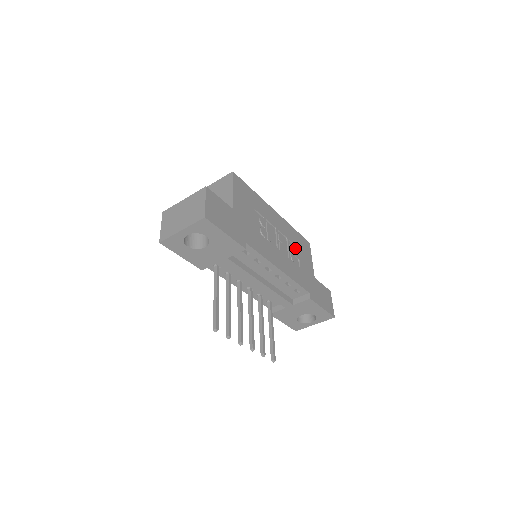
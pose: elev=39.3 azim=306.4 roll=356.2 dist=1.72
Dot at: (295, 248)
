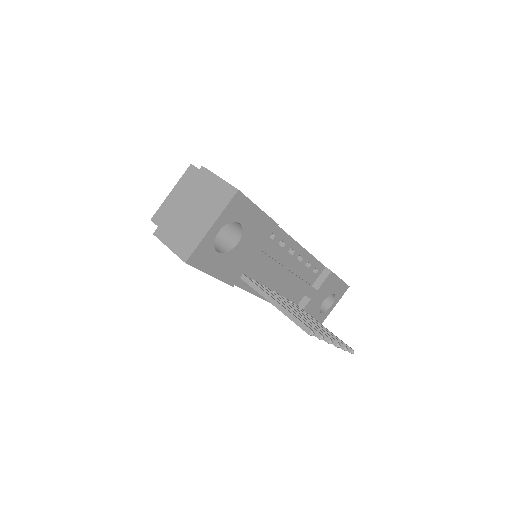
Dot at: occluded
